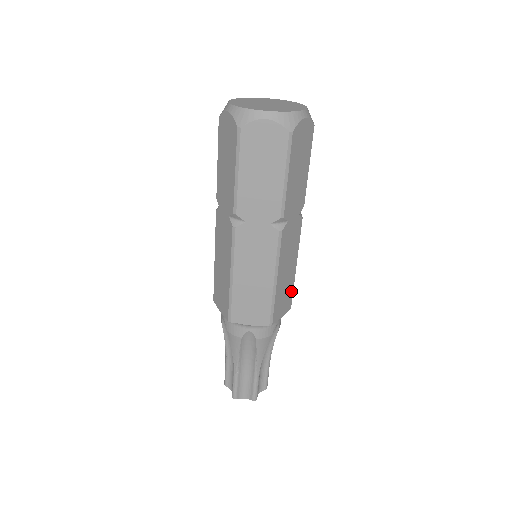
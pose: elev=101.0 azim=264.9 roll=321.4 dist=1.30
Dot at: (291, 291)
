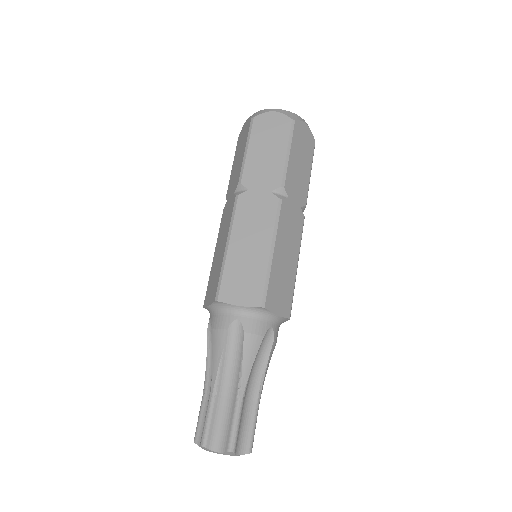
Dot at: (290, 294)
